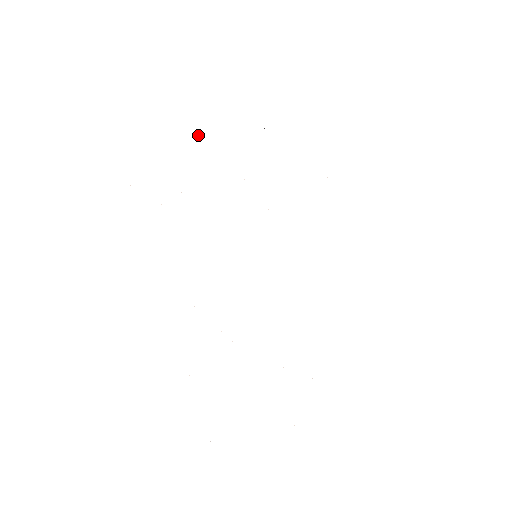
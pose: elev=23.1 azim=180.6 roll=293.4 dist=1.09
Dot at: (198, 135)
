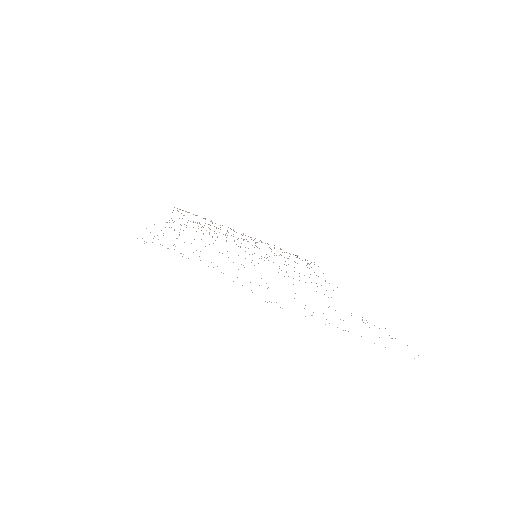
Dot at: occluded
